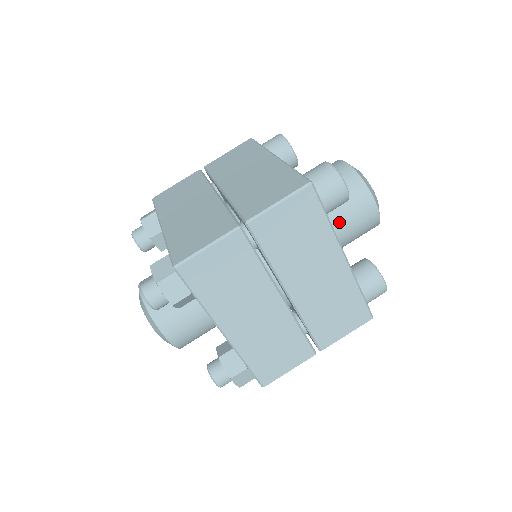
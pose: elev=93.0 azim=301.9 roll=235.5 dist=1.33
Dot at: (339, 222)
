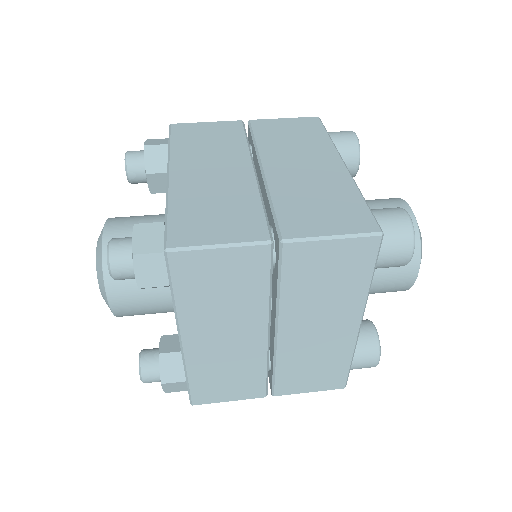
Dot at: occluded
